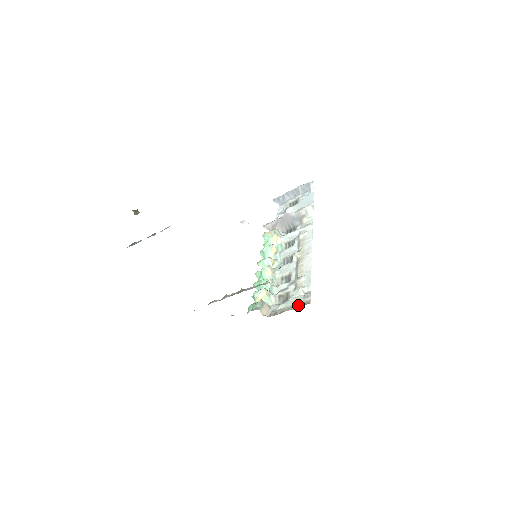
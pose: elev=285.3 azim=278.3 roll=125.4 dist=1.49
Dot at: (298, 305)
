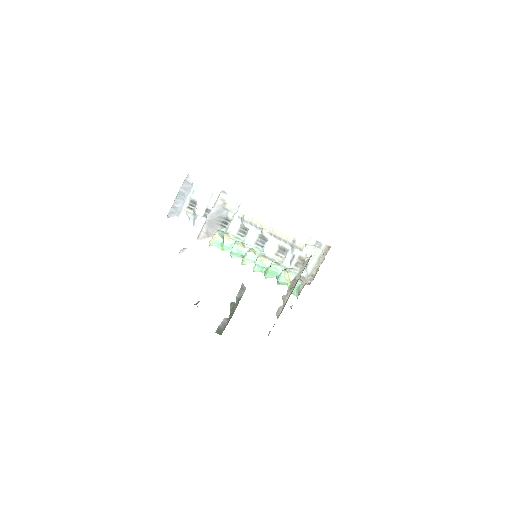
Dot at: (322, 255)
